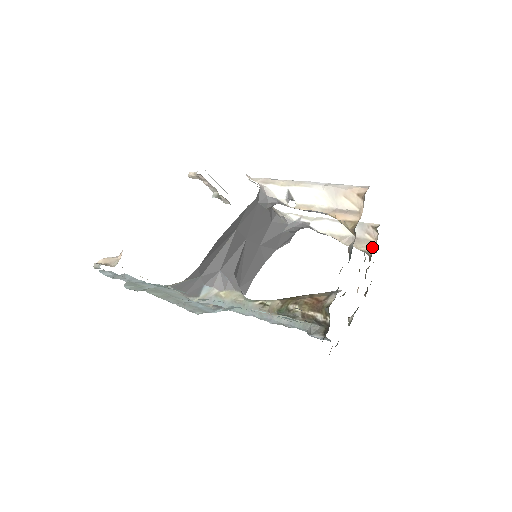
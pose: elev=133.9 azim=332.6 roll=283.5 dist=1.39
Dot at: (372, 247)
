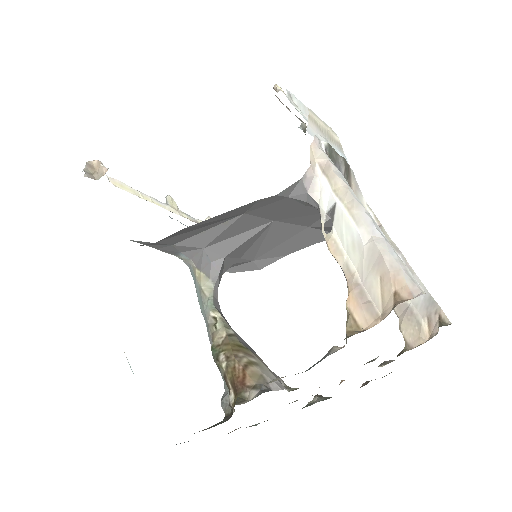
Dot at: (415, 342)
